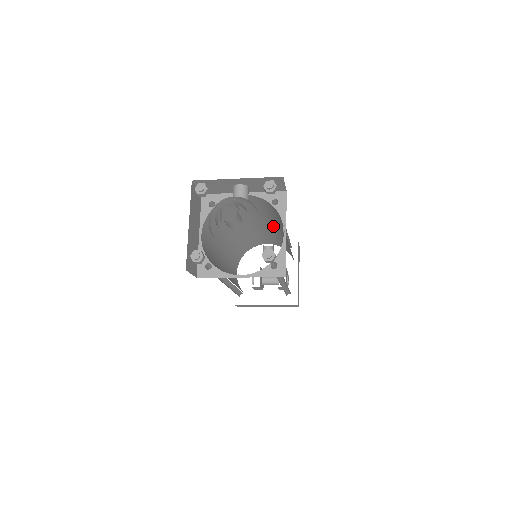
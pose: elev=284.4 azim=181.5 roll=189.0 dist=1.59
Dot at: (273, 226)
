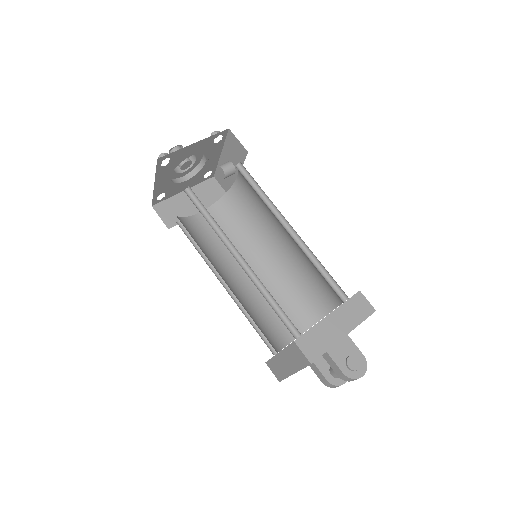
Dot at: occluded
